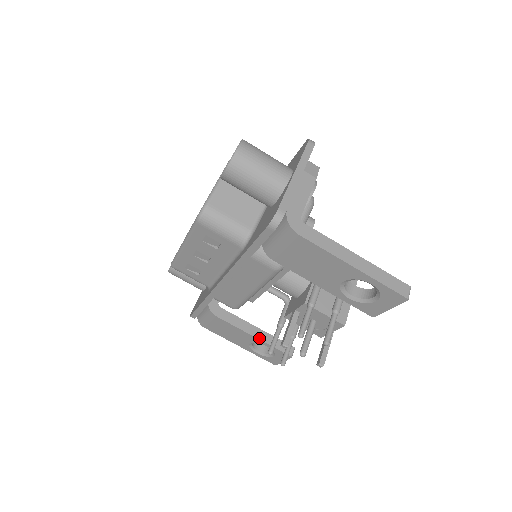
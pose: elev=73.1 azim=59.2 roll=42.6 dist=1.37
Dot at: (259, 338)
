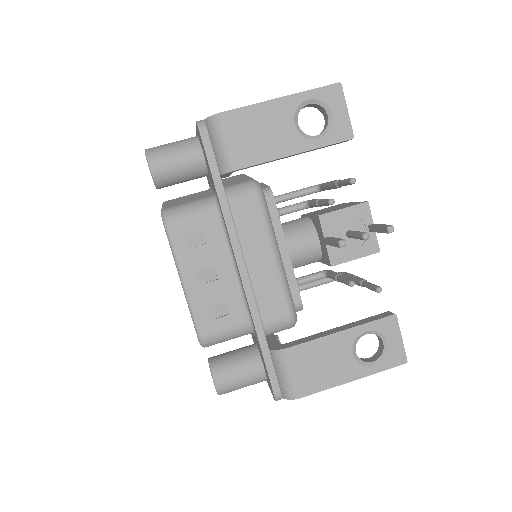
Dot at: (348, 328)
